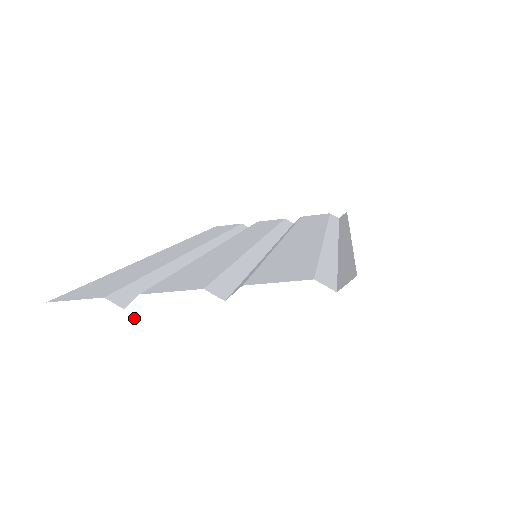
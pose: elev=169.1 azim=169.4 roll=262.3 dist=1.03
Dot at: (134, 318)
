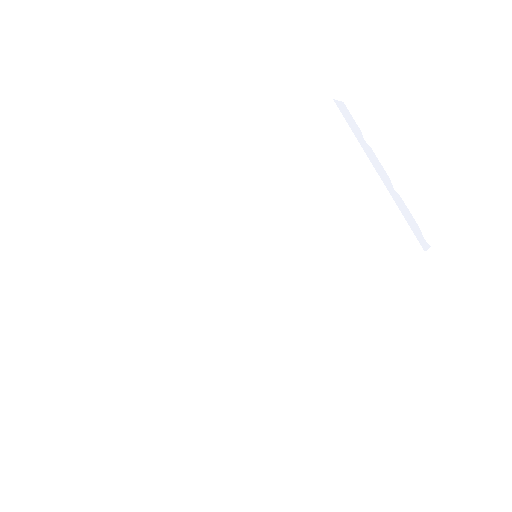
Dot at: (365, 144)
